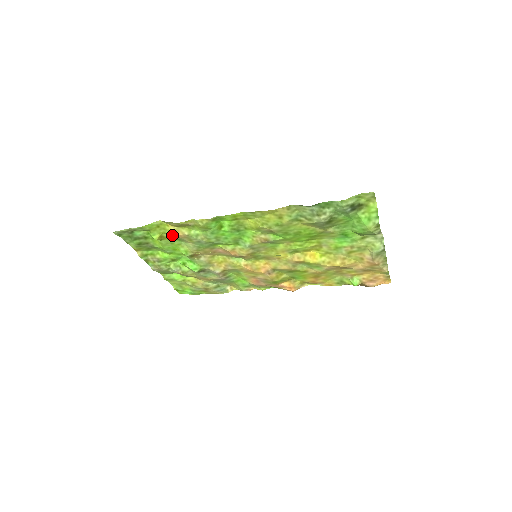
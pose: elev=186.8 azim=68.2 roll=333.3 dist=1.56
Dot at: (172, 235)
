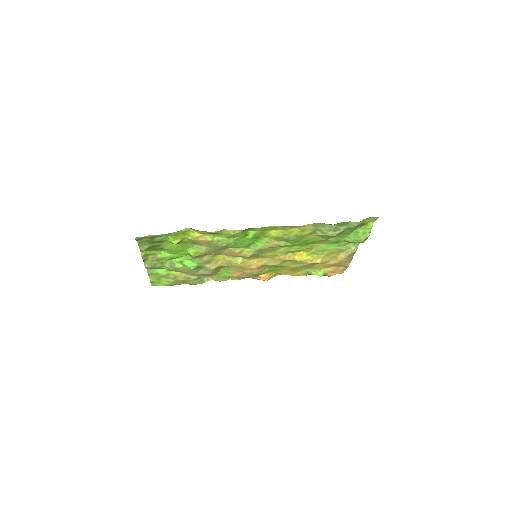
Dot at: (193, 240)
